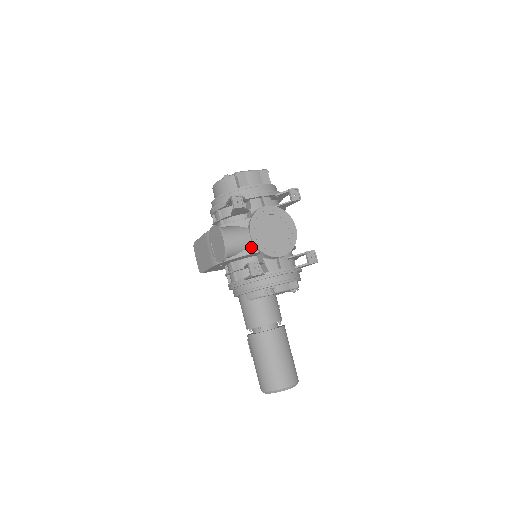
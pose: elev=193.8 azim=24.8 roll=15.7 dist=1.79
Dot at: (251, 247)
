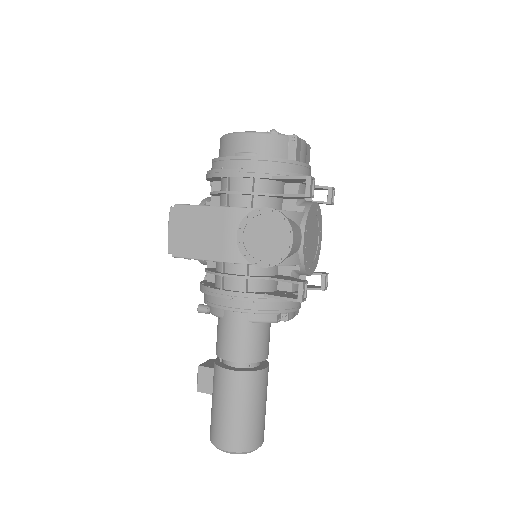
Dot at: (296, 255)
